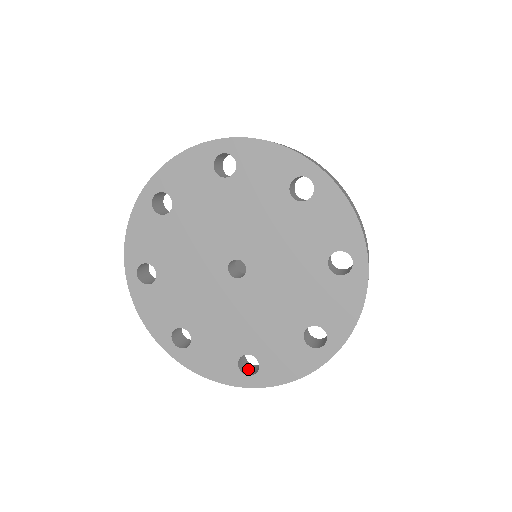
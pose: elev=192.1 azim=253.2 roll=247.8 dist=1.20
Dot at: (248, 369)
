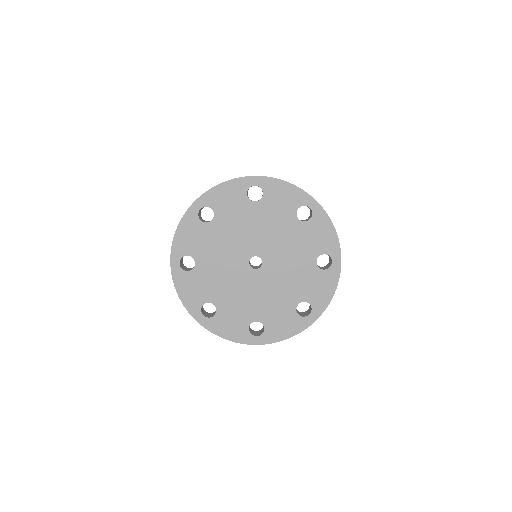
Dot at: (253, 333)
